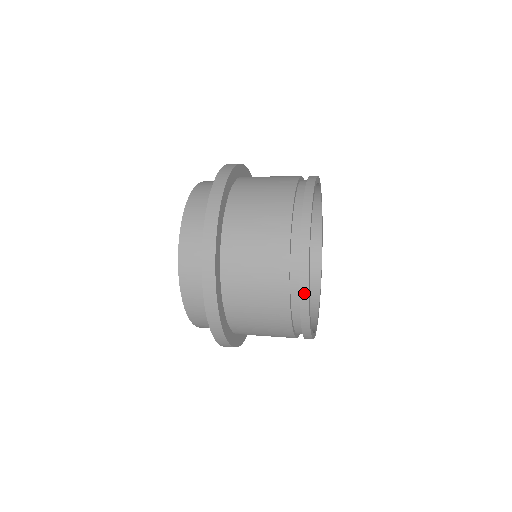
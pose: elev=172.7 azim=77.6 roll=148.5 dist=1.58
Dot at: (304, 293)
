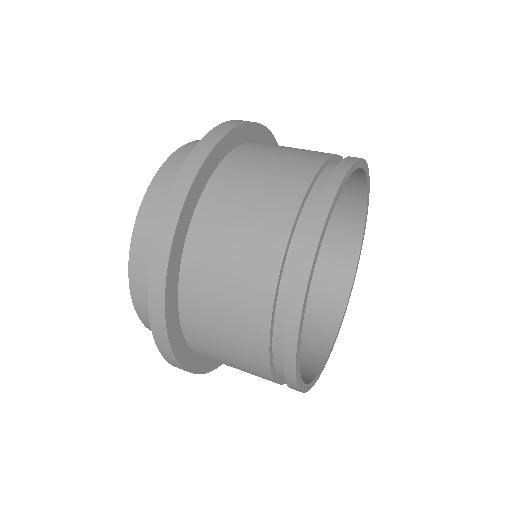
Dot at: (301, 281)
